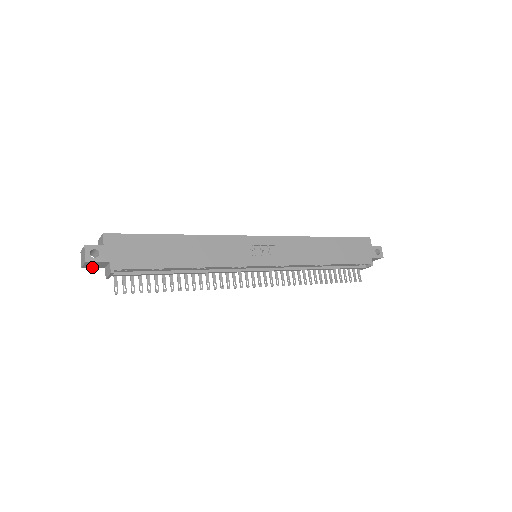
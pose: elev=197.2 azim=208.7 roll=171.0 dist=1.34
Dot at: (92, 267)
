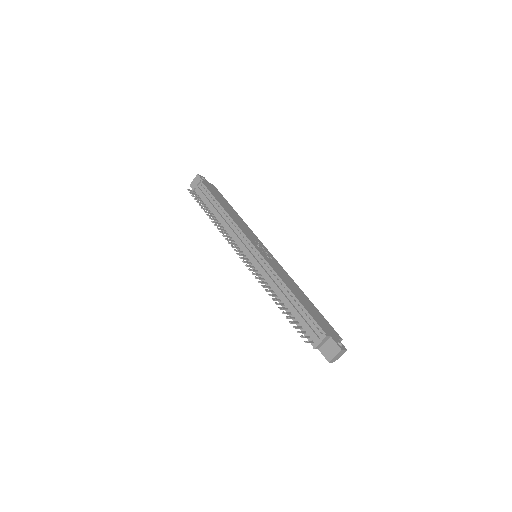
Dot at: occluded
